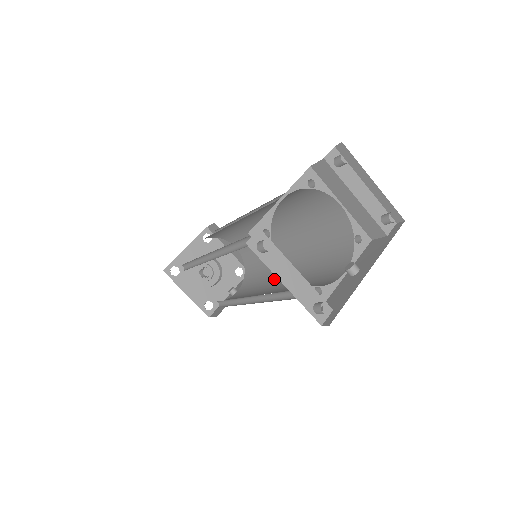
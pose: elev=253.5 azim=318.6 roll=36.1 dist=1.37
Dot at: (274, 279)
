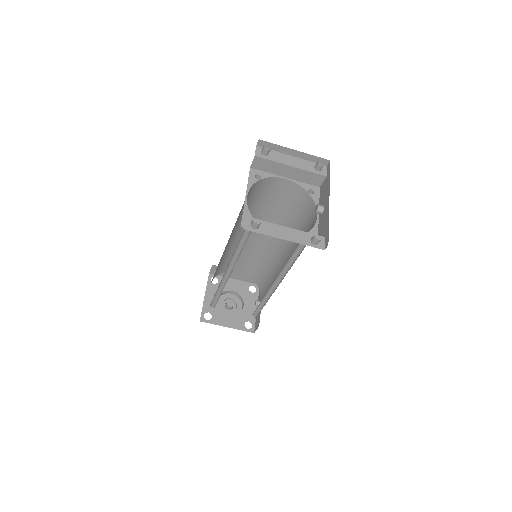
Dot at: (279, 267)
